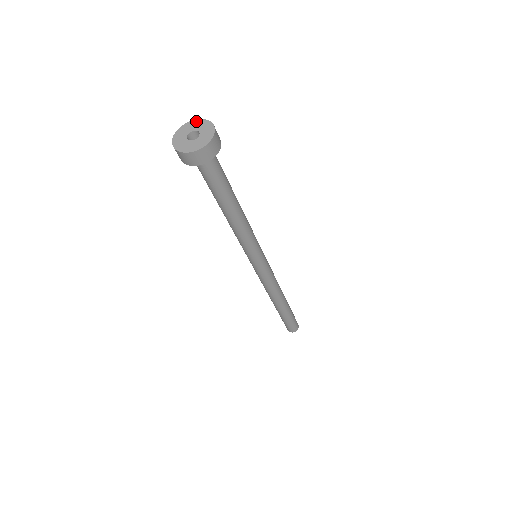
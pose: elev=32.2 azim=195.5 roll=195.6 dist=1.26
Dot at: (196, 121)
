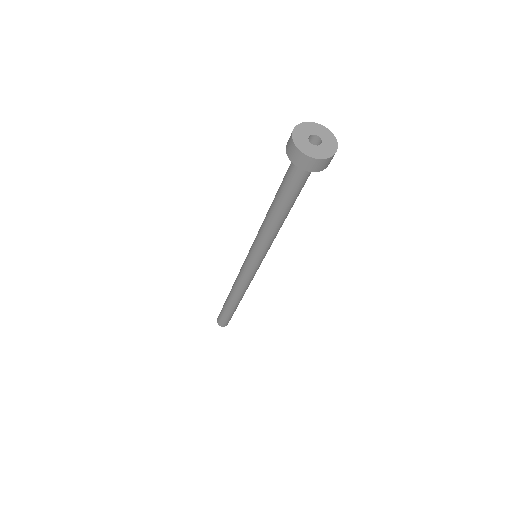
Dot at: (327, 130)
